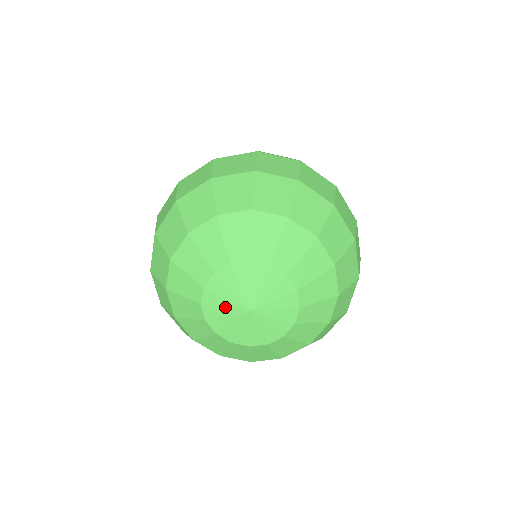
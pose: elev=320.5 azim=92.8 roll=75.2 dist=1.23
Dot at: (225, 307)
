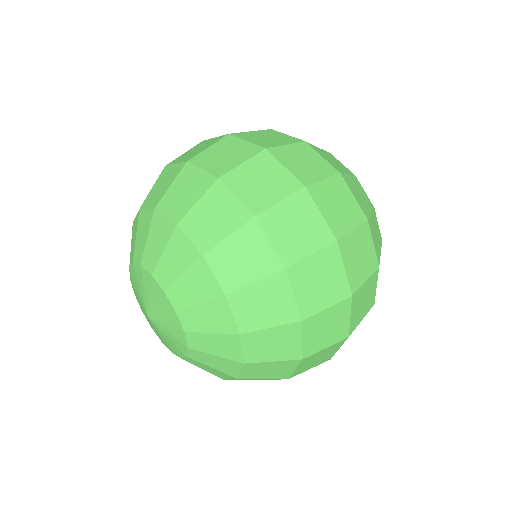
Dot at: (144, 313)
